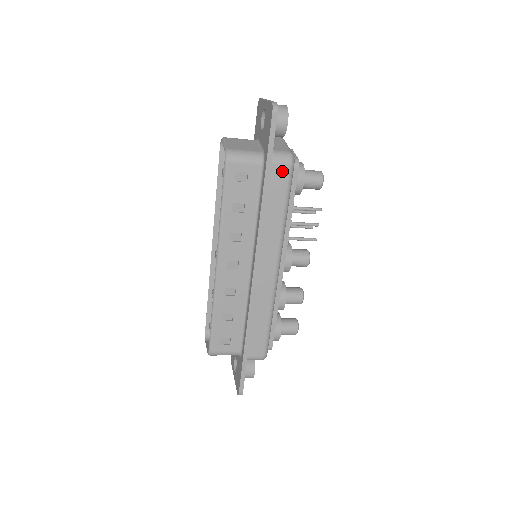
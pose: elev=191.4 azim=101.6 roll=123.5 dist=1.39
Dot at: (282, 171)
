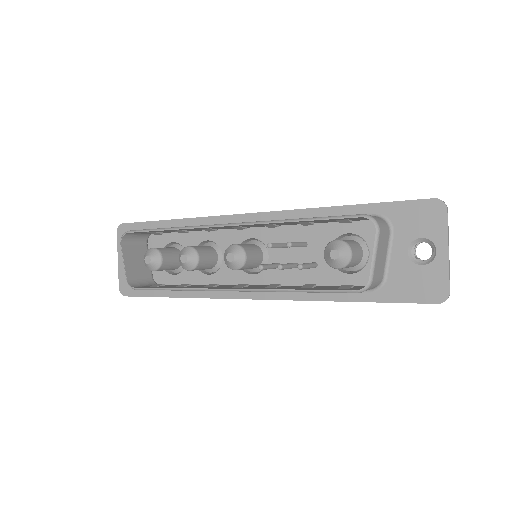
Dot at: occluded
